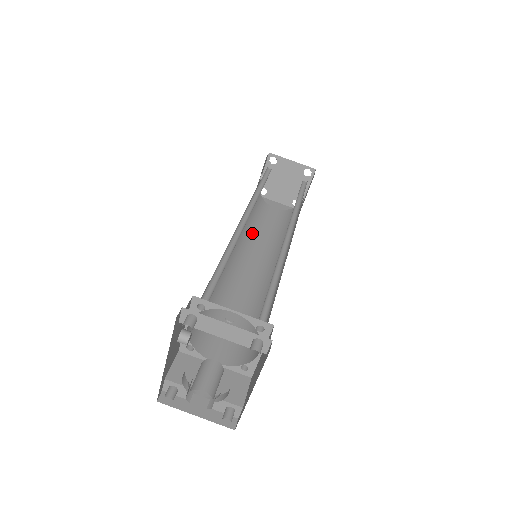
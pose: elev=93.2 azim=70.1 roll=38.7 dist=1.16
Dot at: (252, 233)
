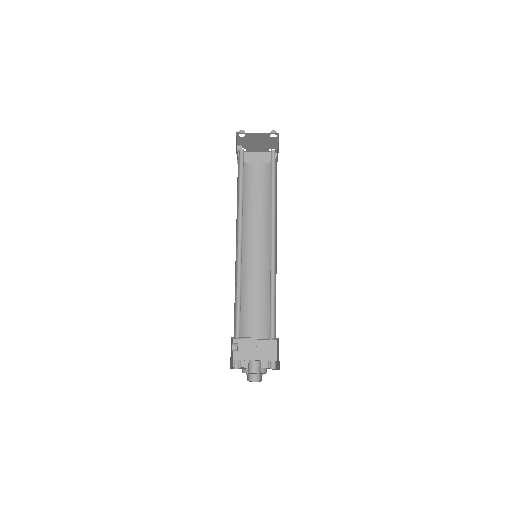
Dot at: (247, 212)
